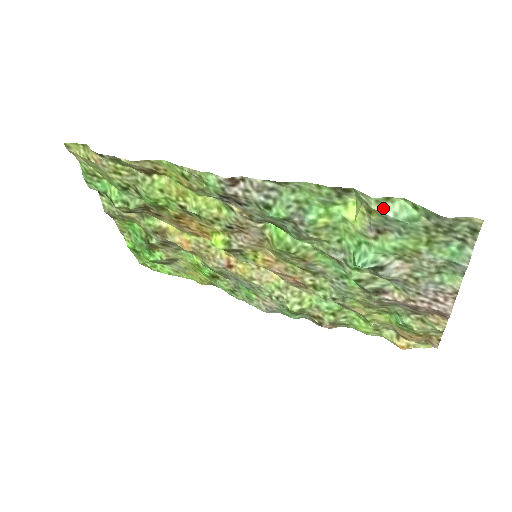
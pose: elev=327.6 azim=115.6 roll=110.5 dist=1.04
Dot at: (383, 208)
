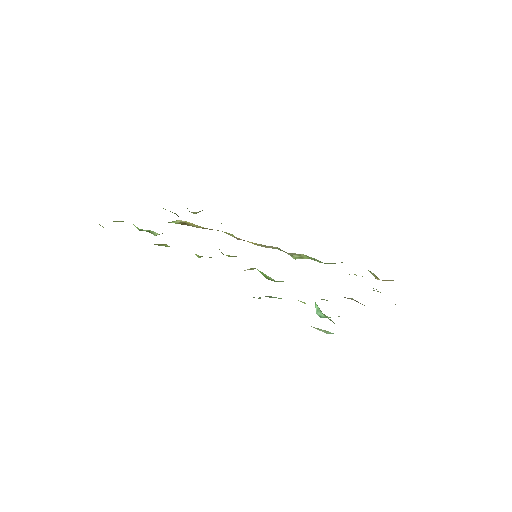
Dot at: (317, 329)
